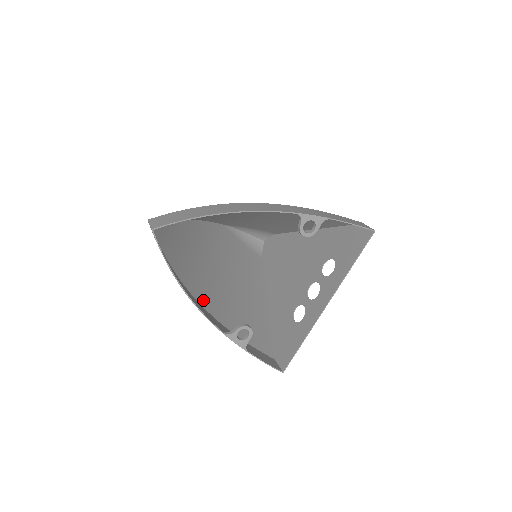
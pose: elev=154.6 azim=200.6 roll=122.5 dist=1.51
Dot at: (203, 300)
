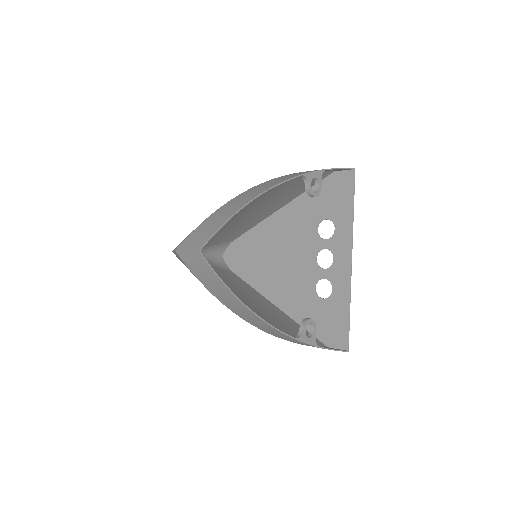
Dot at: occluded
